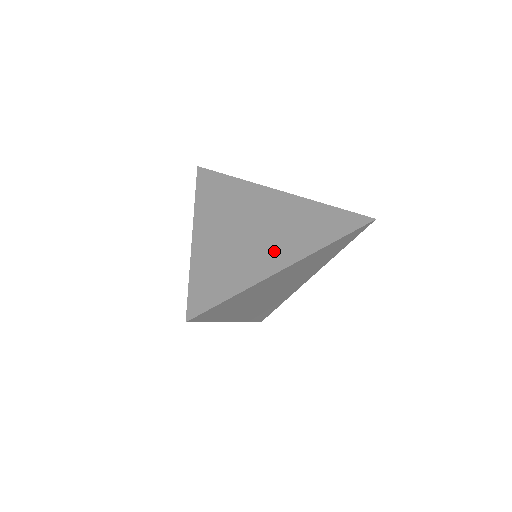
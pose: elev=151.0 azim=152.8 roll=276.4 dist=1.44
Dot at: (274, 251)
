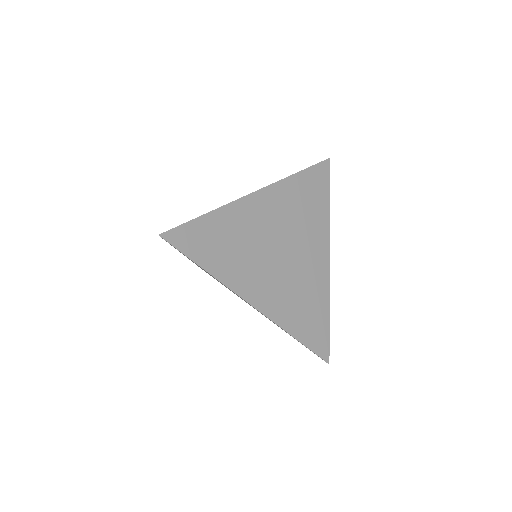
Dot at: occluded
